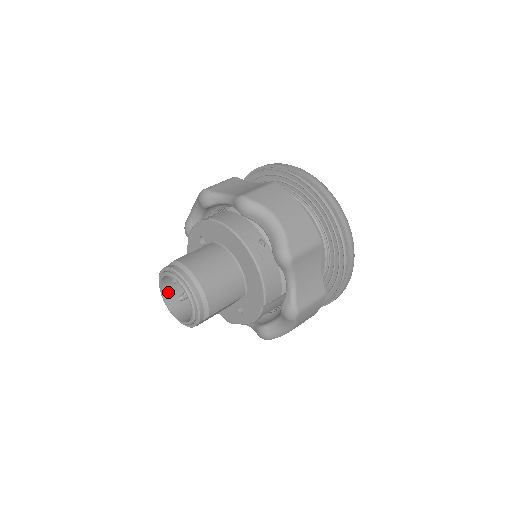
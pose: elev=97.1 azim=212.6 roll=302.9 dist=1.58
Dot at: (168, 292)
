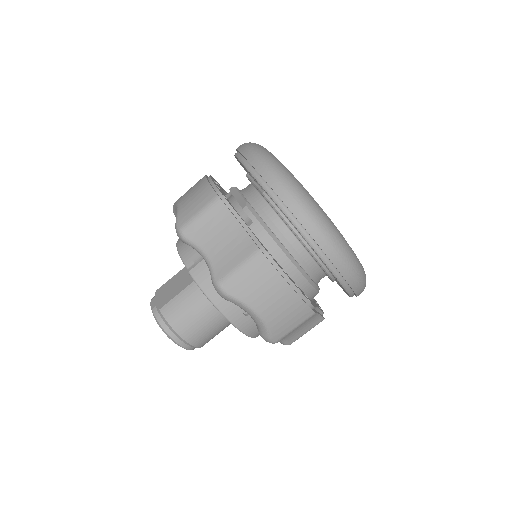
Dot at: occluded
